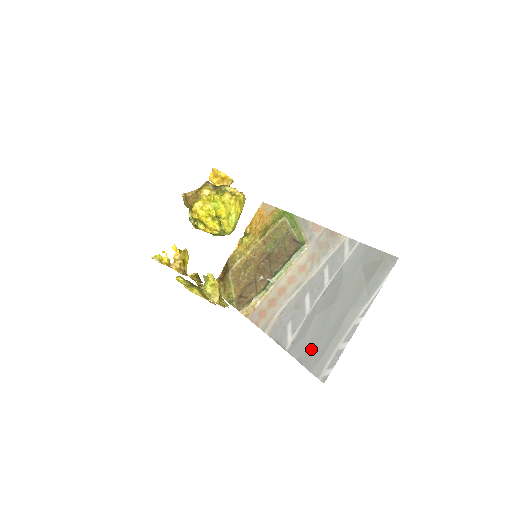
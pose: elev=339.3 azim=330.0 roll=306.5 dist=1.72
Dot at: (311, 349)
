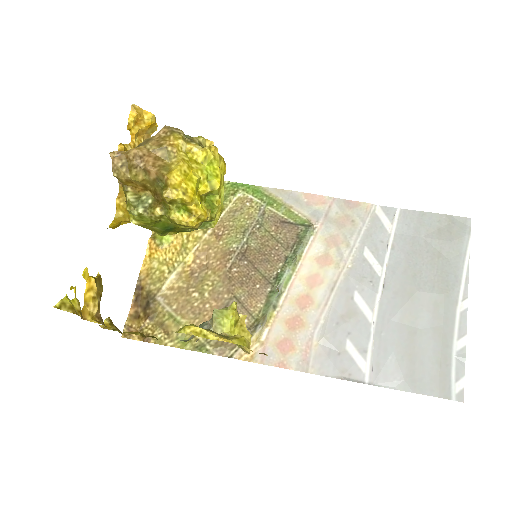
Dot at: (415, 365)
